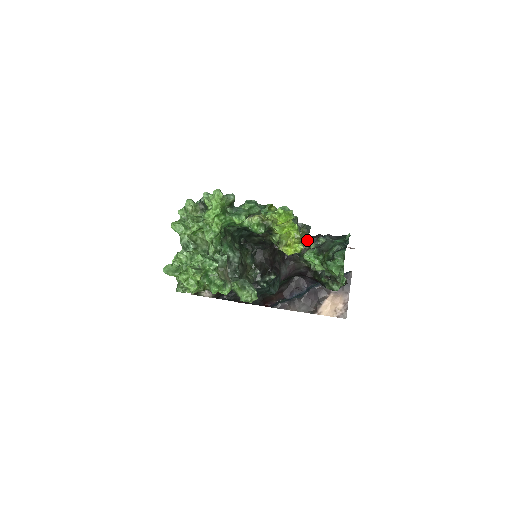
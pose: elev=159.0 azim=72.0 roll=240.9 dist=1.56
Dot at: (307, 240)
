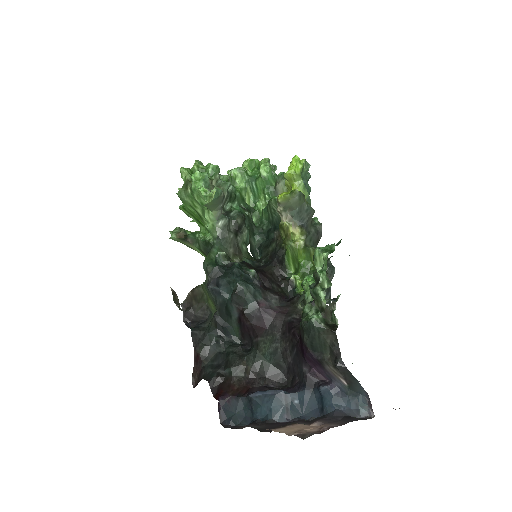
Dot at: occluded
